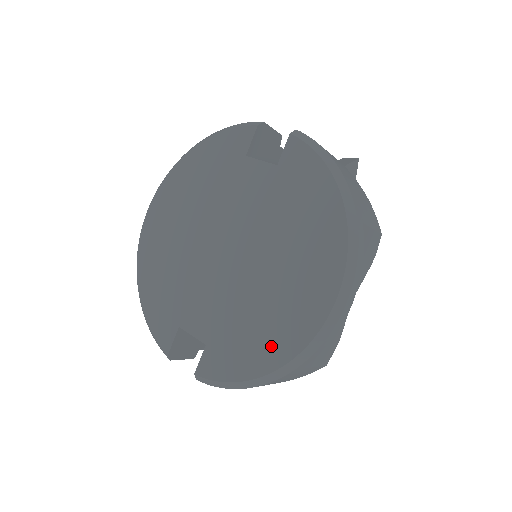
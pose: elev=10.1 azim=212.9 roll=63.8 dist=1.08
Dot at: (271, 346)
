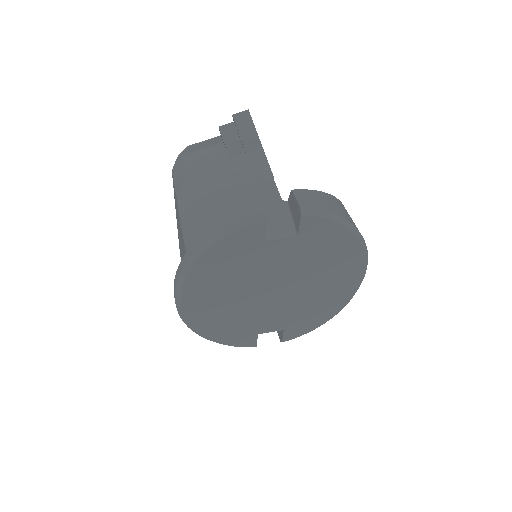
Dot at: (330, 309)
